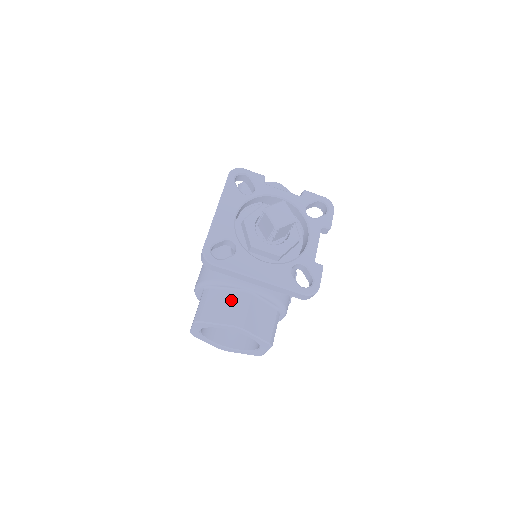
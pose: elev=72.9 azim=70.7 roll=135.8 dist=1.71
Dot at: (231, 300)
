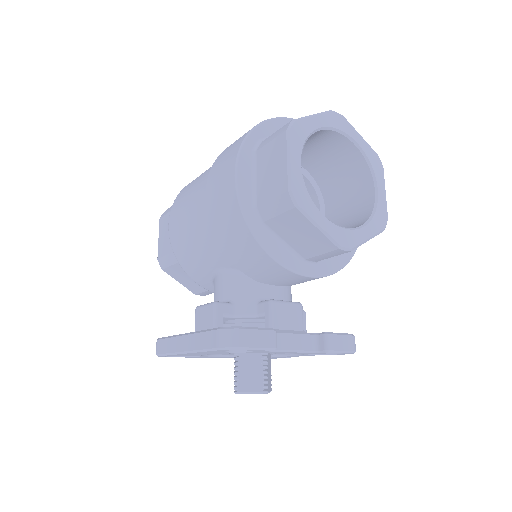
Dot at: occluded
